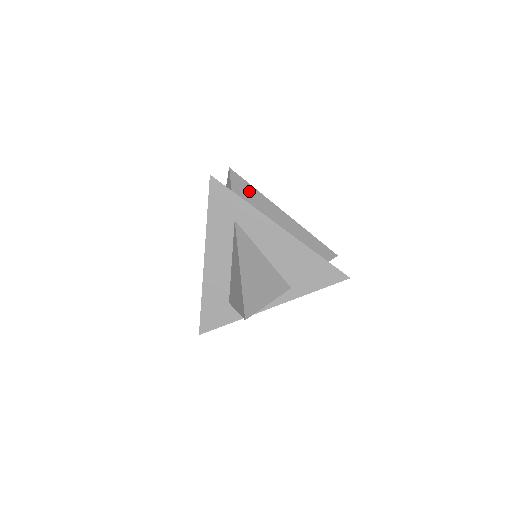
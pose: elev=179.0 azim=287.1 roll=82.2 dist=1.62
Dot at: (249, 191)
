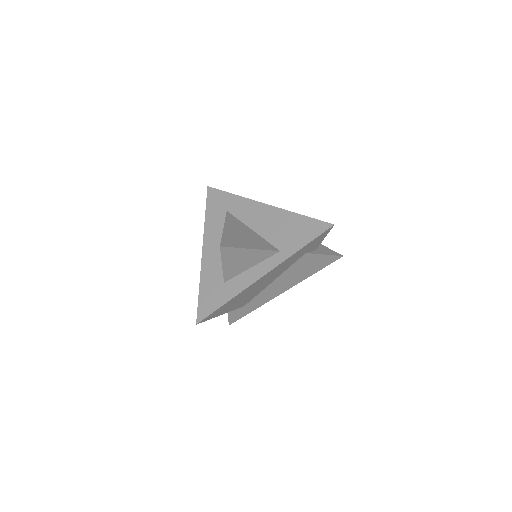
Dot at: occluded
